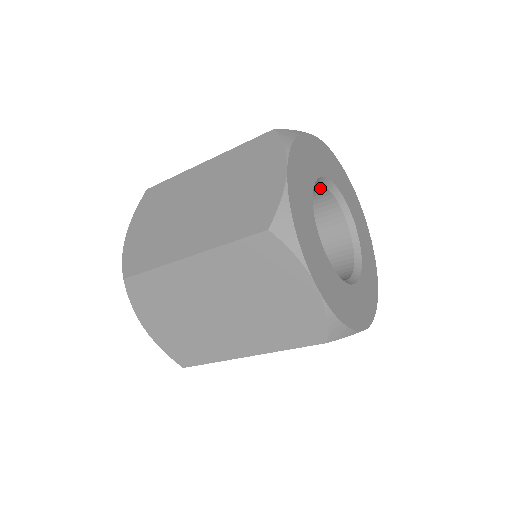
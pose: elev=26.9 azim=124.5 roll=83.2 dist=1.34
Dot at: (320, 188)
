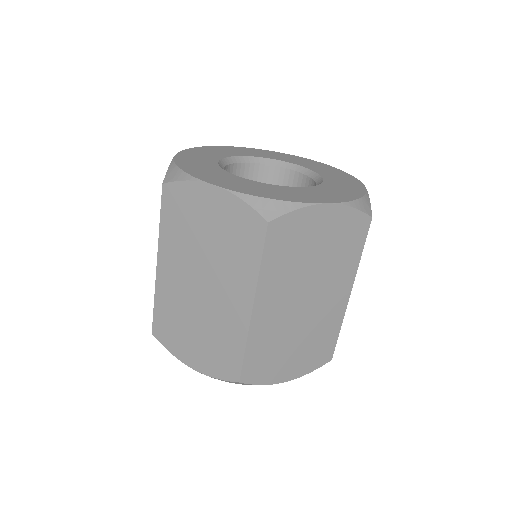
Dot at: (254, 168)
